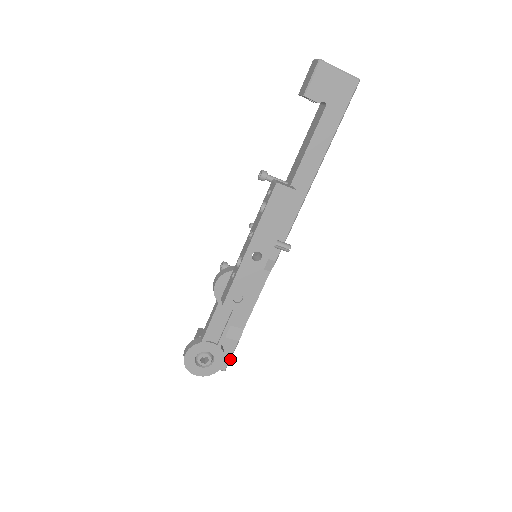
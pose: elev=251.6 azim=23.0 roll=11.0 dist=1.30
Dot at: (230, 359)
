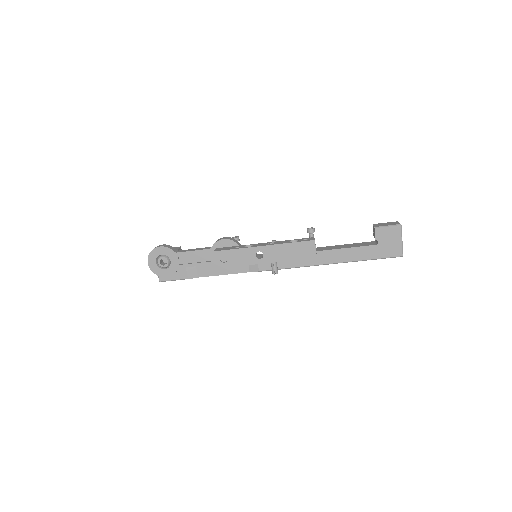
Dot at: (171, 280)
